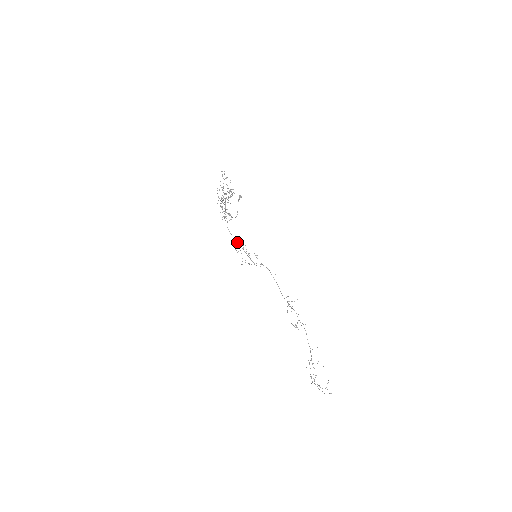
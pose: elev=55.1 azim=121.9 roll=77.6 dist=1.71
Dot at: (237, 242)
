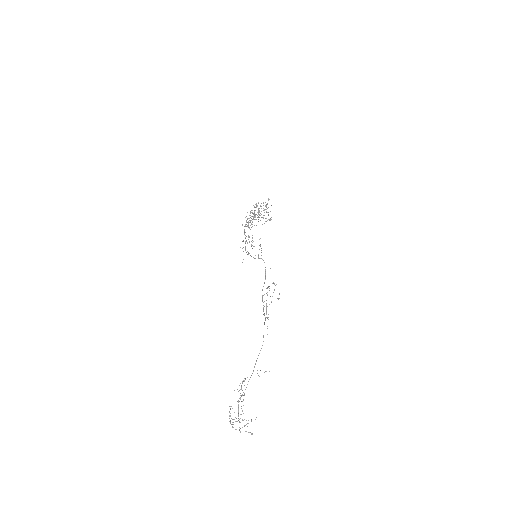
Dot at: occluded
